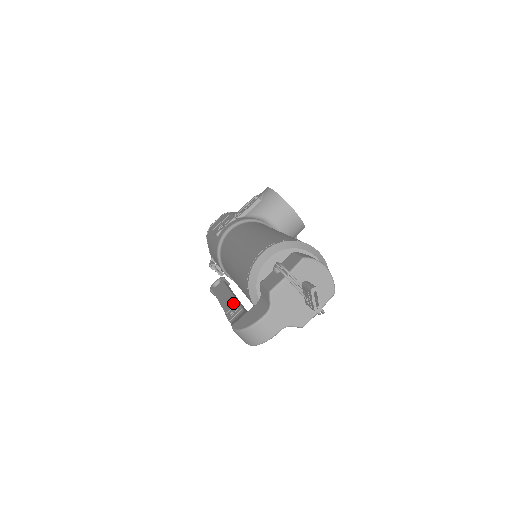
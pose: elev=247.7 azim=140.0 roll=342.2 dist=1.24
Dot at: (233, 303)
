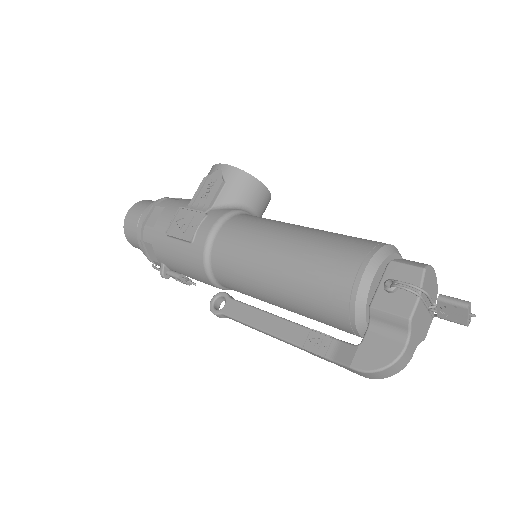
Dot at: (300, 331)
